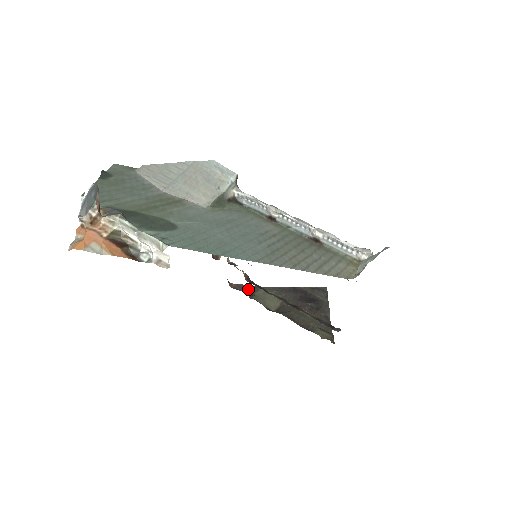
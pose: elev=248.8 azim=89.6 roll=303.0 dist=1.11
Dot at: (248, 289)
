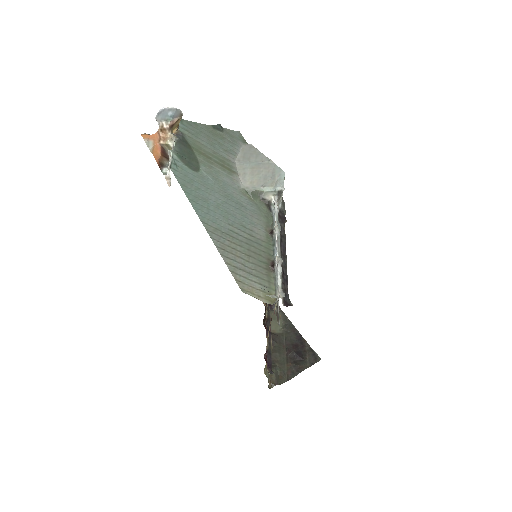
Dot at: occluded
